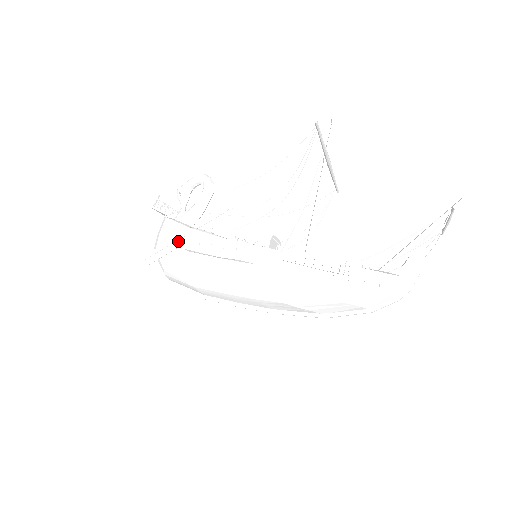
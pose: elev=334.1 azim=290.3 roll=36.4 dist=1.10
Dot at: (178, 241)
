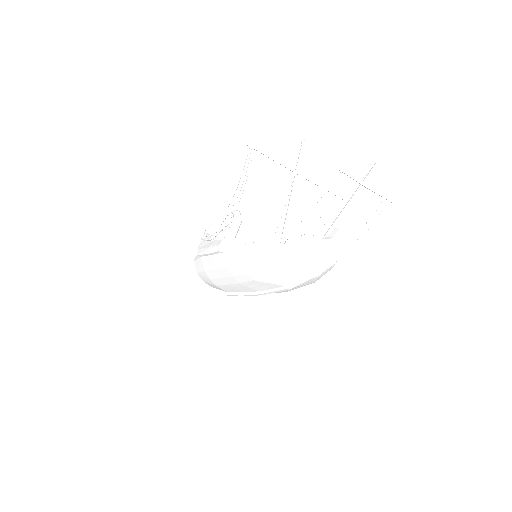
Dot at: (196, 251)
